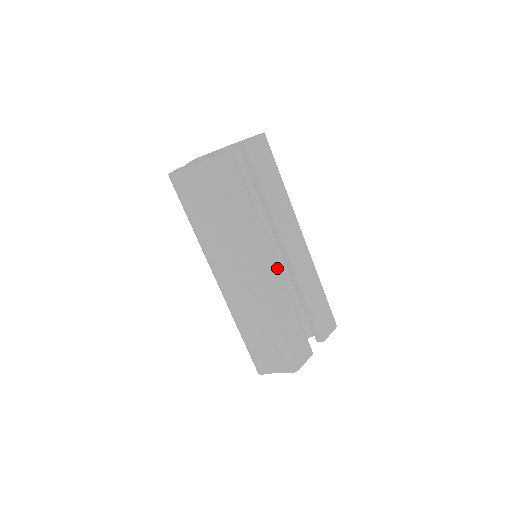
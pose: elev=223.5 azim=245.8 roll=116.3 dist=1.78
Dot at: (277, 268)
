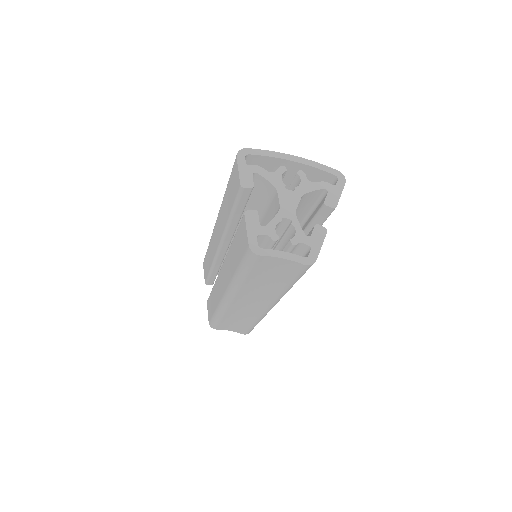
Dot at: occluded
